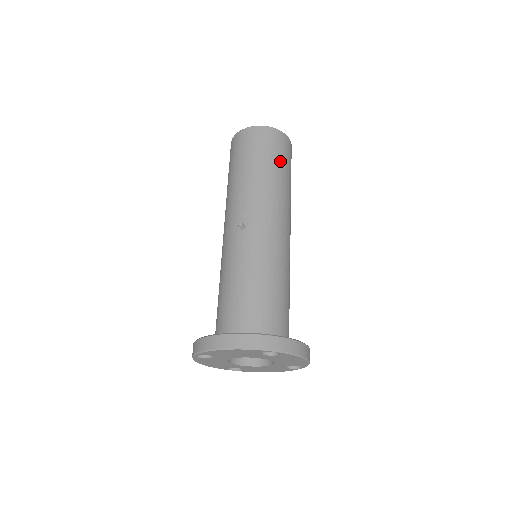
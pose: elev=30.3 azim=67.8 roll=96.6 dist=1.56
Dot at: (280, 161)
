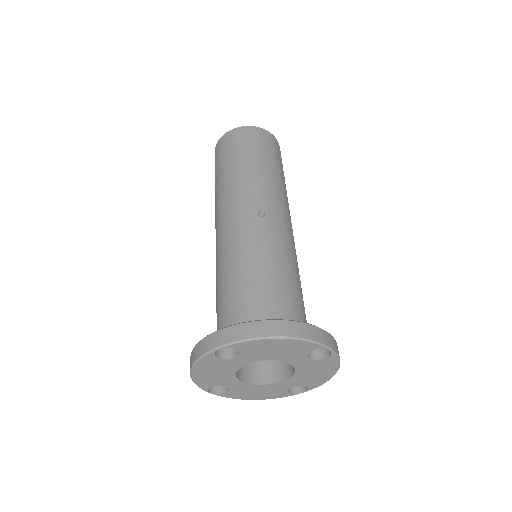
Dot at: (282, 168)
